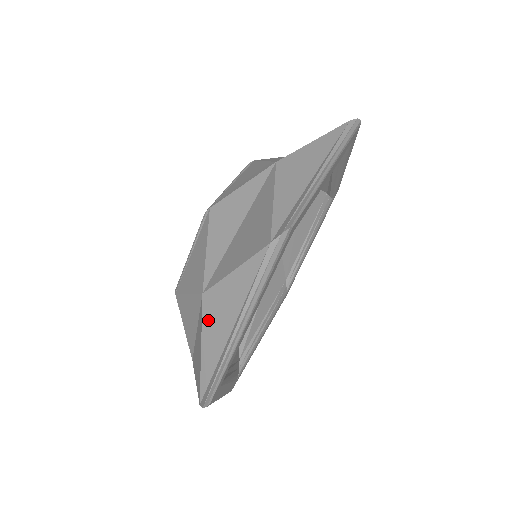
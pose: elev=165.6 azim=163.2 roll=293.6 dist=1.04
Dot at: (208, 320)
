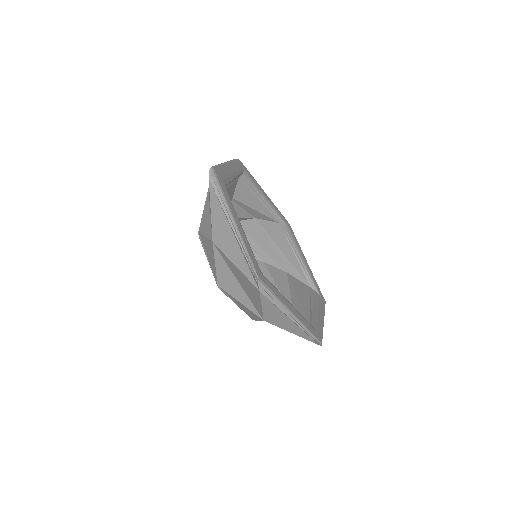
Dot at: (224, 247)
